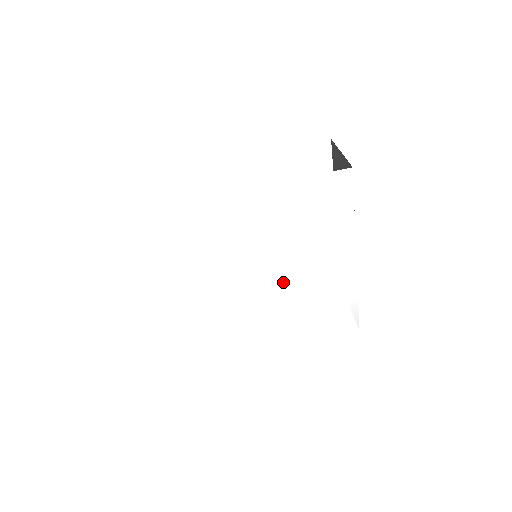
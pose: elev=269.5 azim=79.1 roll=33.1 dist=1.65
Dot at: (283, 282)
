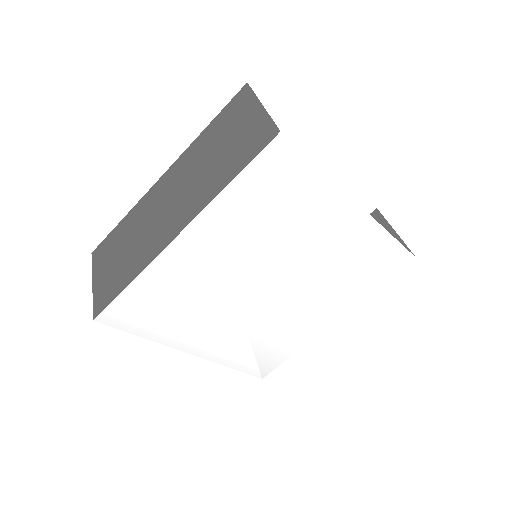
Dot at: (275, 304)
